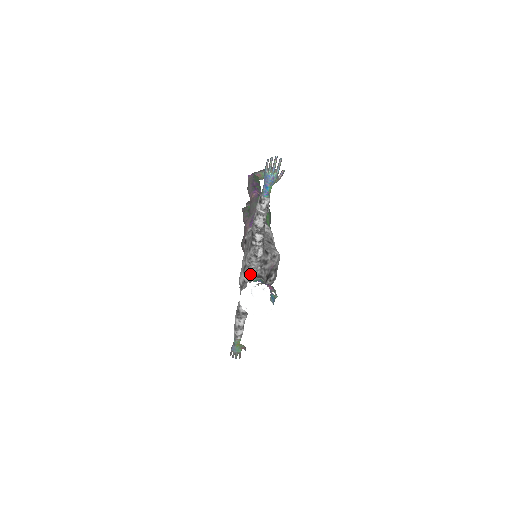
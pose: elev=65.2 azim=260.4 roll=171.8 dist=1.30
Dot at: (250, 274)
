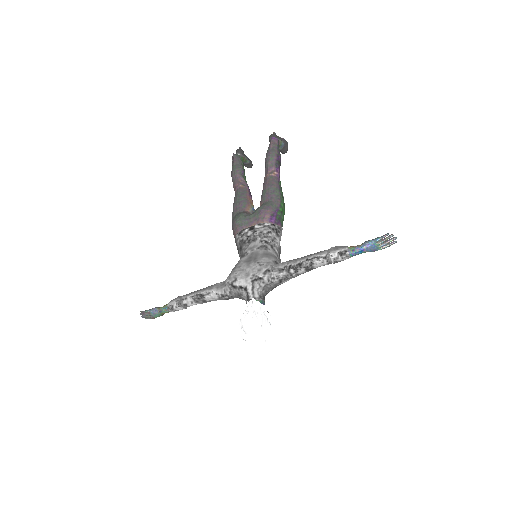
Dot at: (260, 291)
